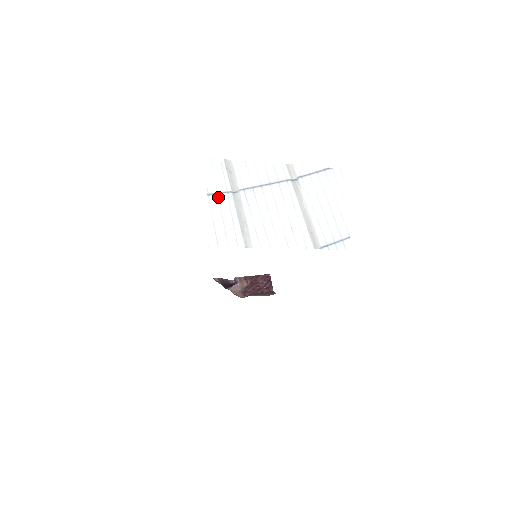
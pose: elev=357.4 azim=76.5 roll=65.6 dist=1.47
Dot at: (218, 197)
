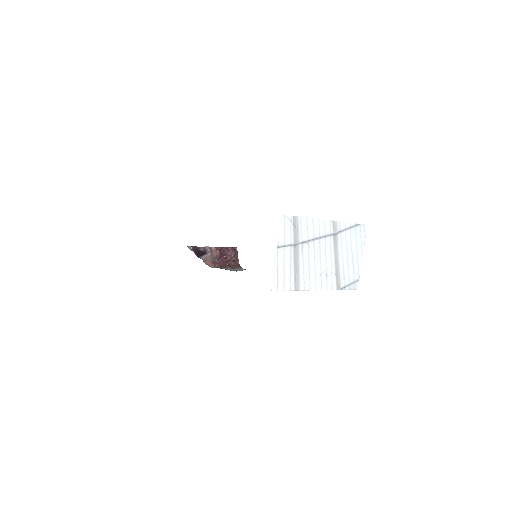
Dot at: (284, 249)
